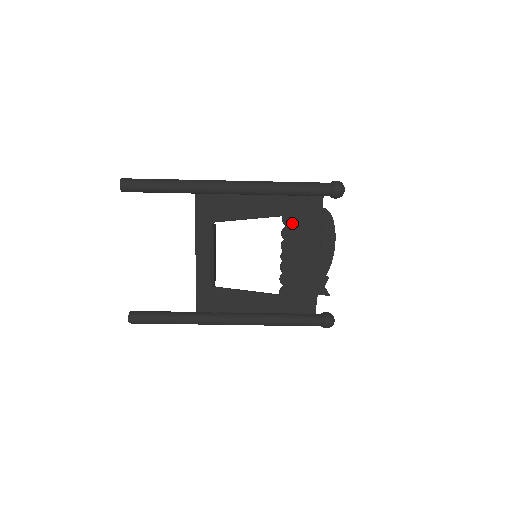
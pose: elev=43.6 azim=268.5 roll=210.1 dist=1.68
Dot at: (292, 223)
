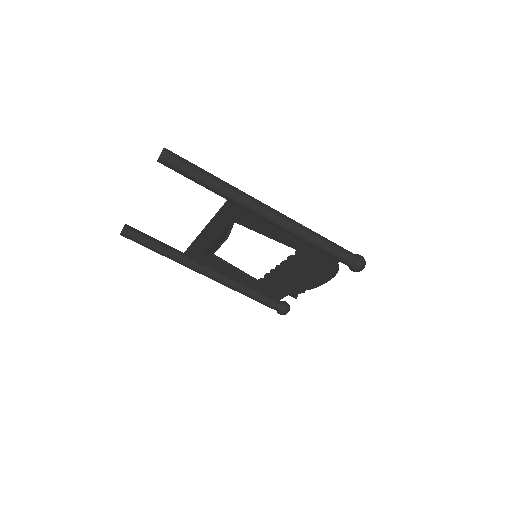
Dot at: (302, 258)
